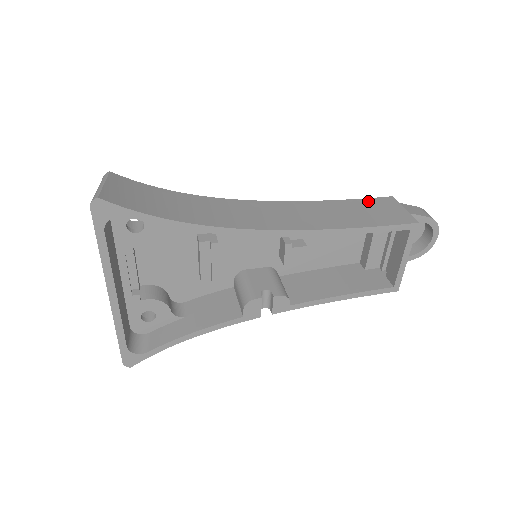
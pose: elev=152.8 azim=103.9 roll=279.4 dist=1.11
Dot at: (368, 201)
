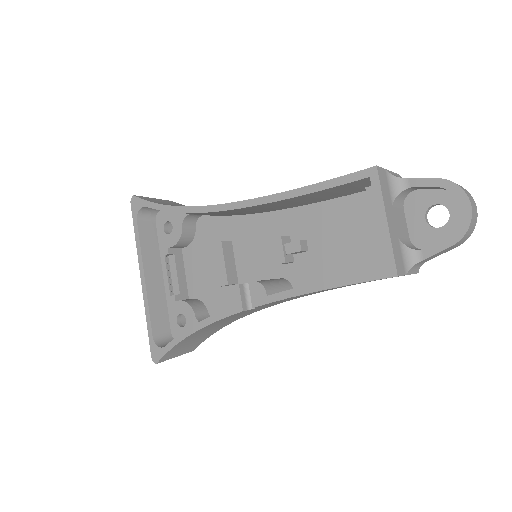
Dot at: occluded
